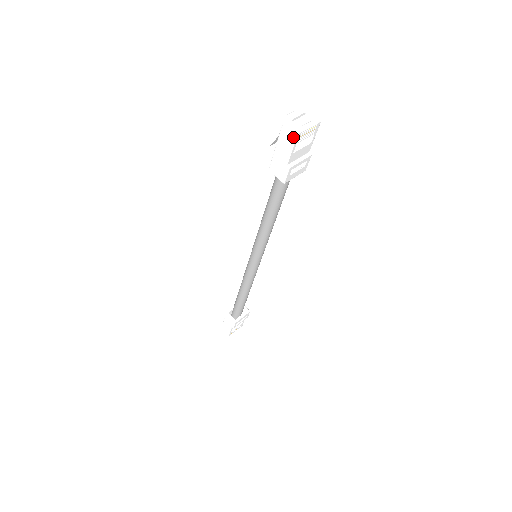
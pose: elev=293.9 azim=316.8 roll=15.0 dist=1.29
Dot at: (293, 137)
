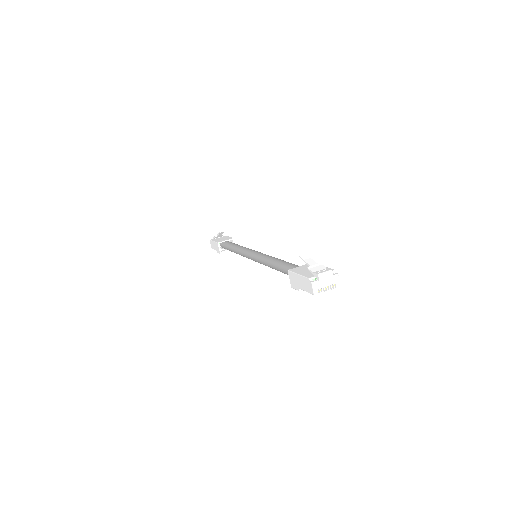
Dot at: (311, 291)
